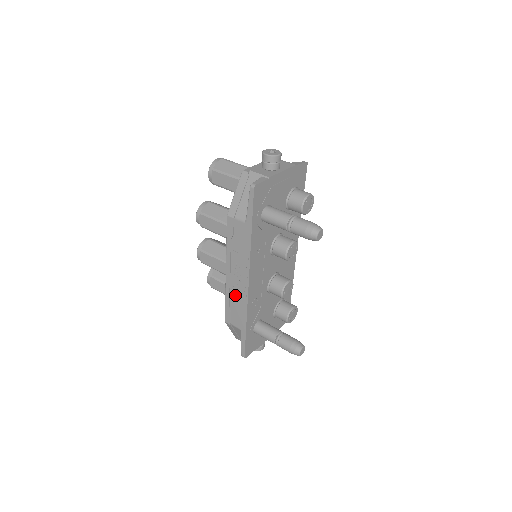
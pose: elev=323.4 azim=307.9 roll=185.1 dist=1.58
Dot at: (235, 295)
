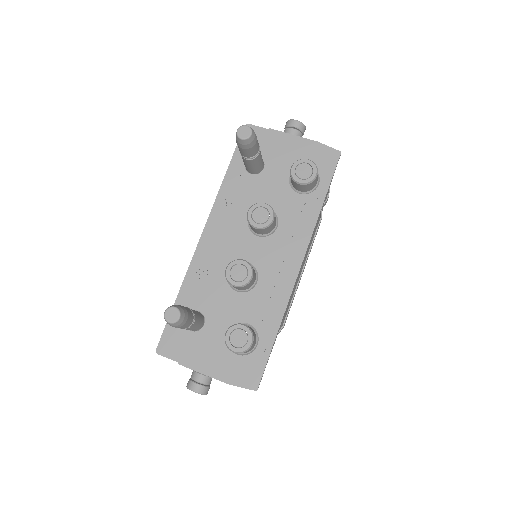
Dot at: occluded
